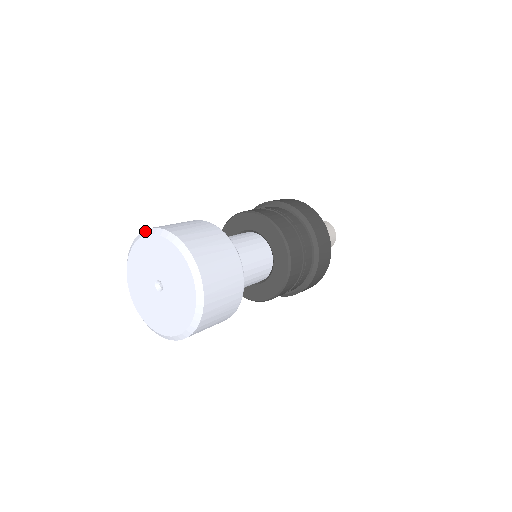
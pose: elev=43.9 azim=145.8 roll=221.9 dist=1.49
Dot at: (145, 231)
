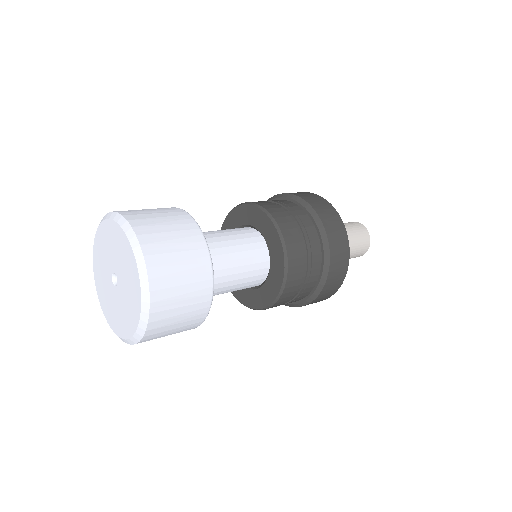
Dot at: (108, 214)
